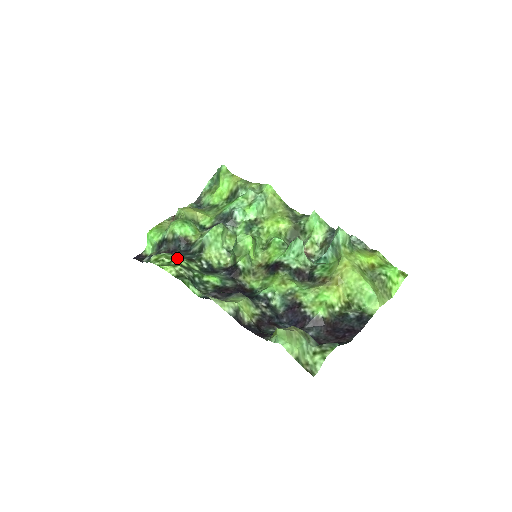
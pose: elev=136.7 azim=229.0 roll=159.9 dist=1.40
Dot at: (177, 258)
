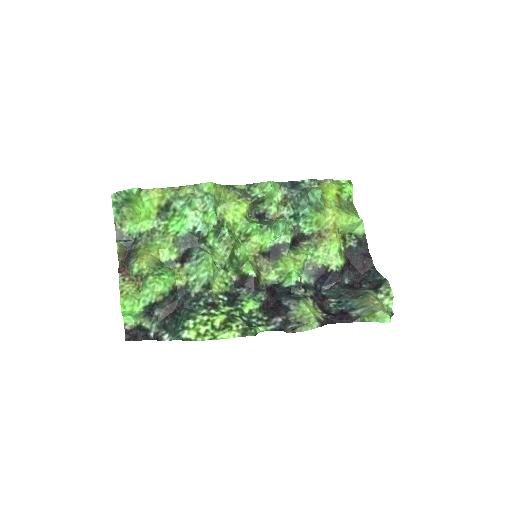
Dot at: (205, 315)
